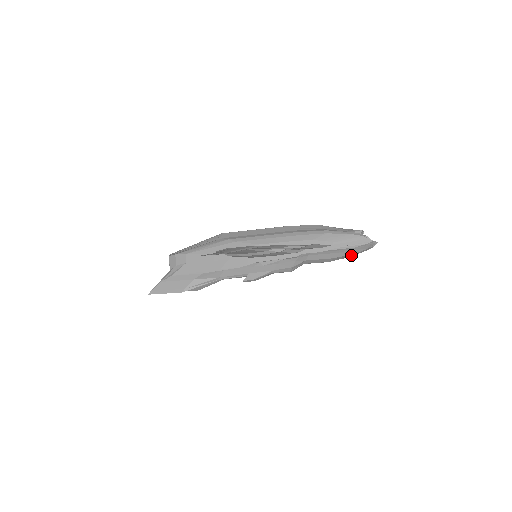
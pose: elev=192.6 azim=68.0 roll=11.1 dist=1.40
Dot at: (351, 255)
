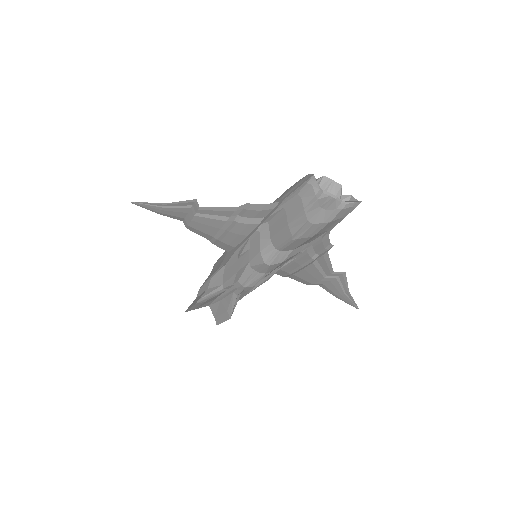
Dot at: (305, 214)
